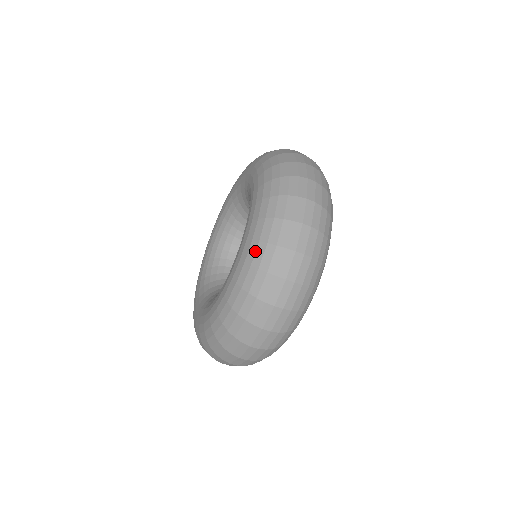
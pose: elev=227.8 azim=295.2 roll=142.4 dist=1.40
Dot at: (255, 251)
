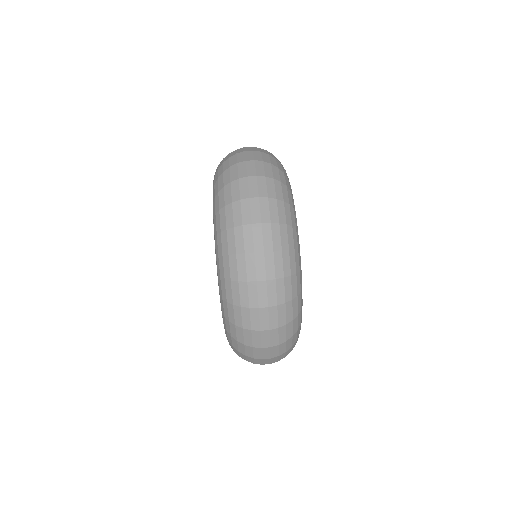
Dot at: occluded
